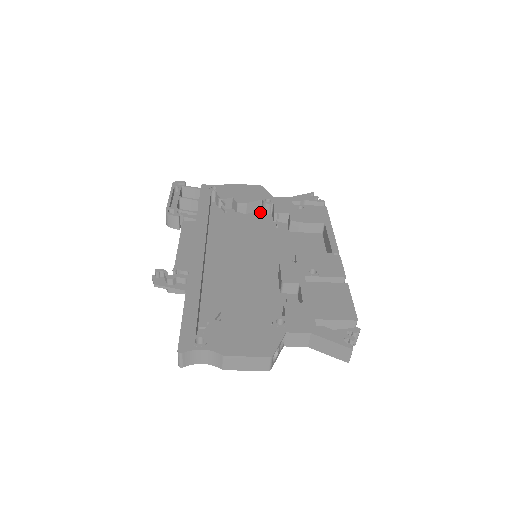
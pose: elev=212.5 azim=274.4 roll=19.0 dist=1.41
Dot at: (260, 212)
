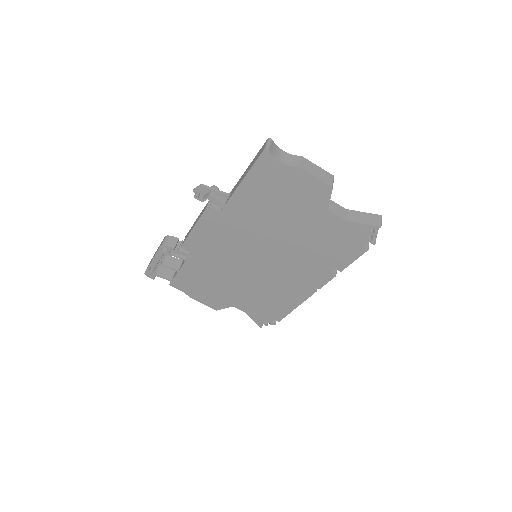
Dot at: (228, 296)
